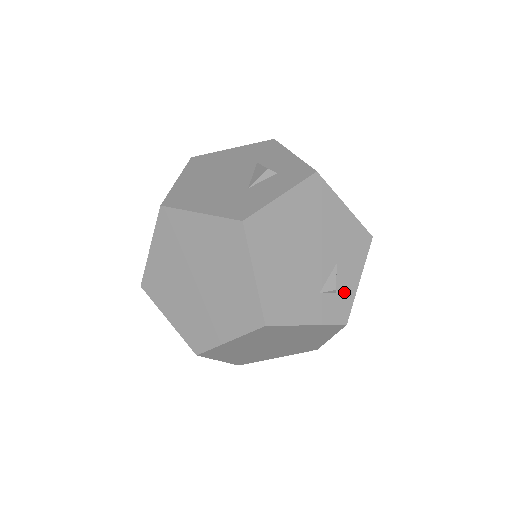
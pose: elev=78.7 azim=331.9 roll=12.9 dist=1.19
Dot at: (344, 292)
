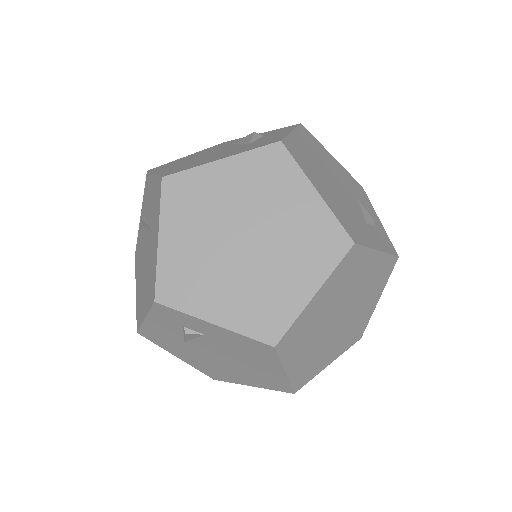
Dot at: (378, 227)
